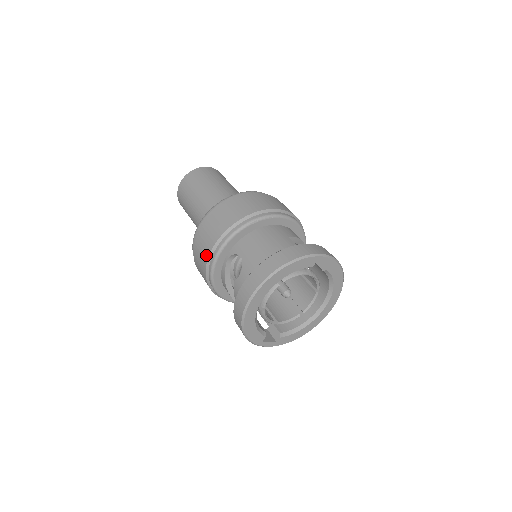
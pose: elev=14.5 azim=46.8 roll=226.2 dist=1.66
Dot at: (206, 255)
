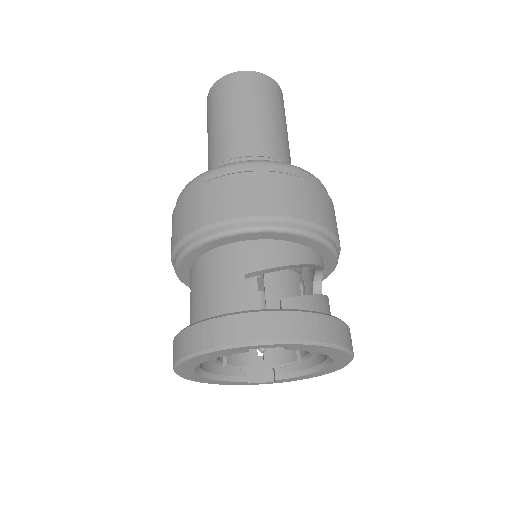
Dot at: occluded
